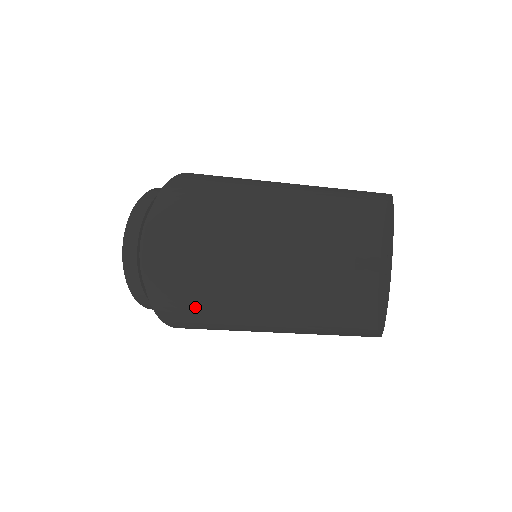
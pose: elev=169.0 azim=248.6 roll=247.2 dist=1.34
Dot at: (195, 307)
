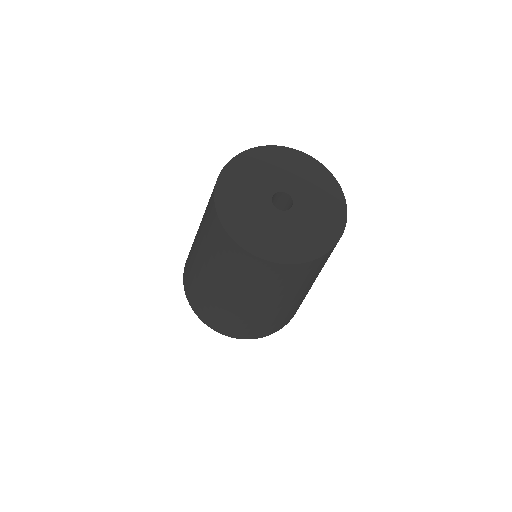
Dot at: (190, 278)
